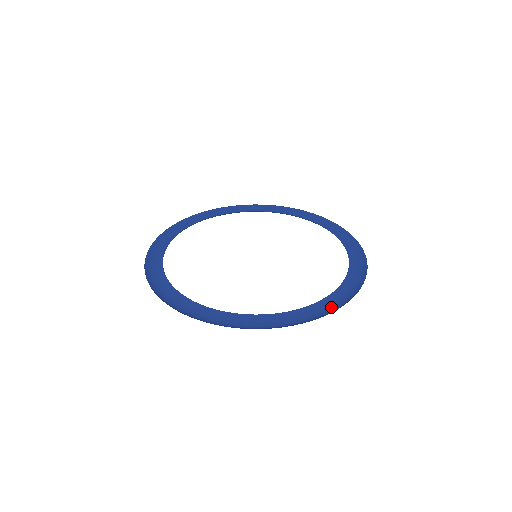
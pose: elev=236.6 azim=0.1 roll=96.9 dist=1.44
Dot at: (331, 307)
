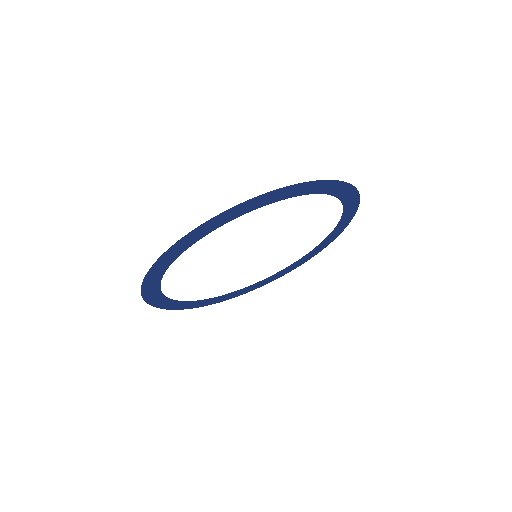
Dot at: (271, 201)
